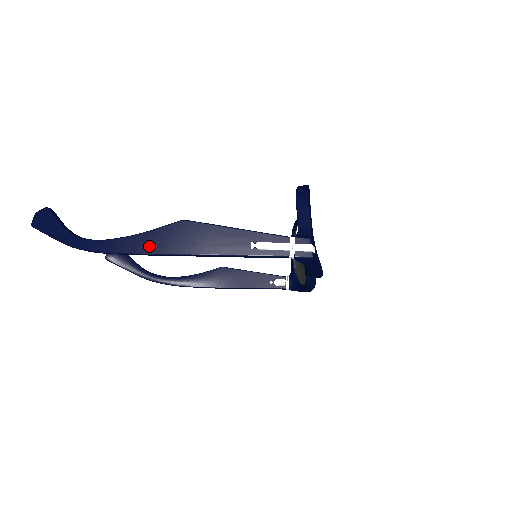
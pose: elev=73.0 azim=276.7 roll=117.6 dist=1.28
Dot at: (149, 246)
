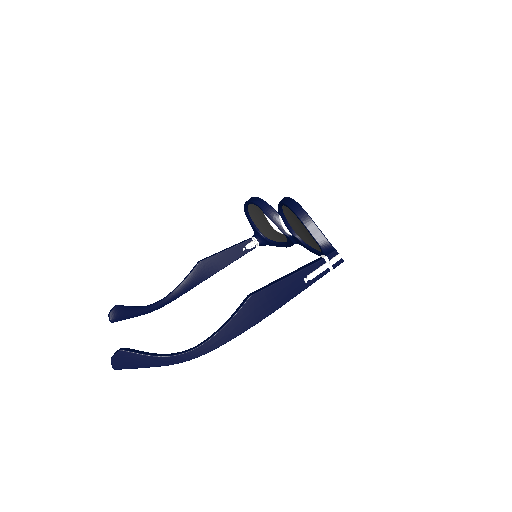
Dot at: (238, 329)
